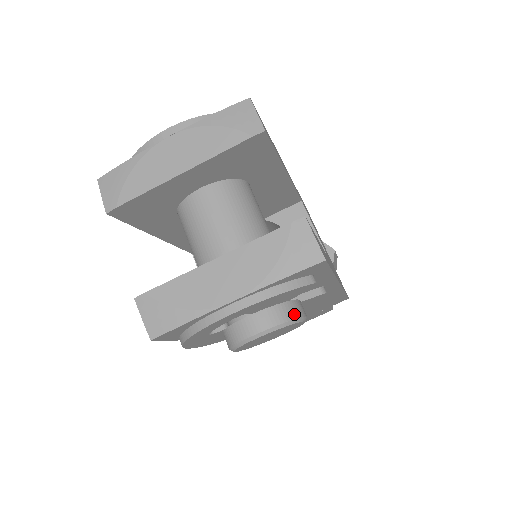
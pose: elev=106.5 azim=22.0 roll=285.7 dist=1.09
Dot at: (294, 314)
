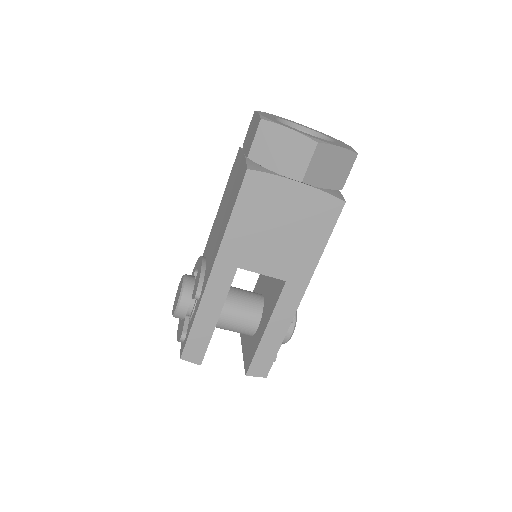
Dot at: (284, 342)
